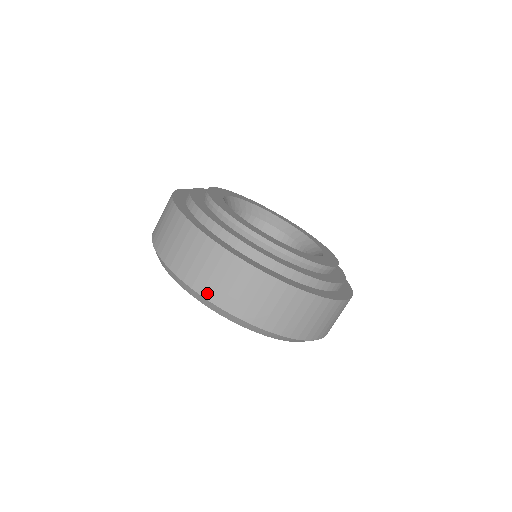
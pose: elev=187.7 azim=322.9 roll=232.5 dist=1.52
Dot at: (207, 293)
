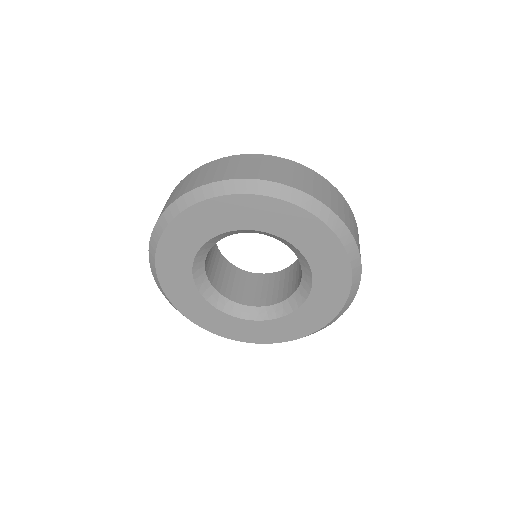
Dot at: (207, 181)
